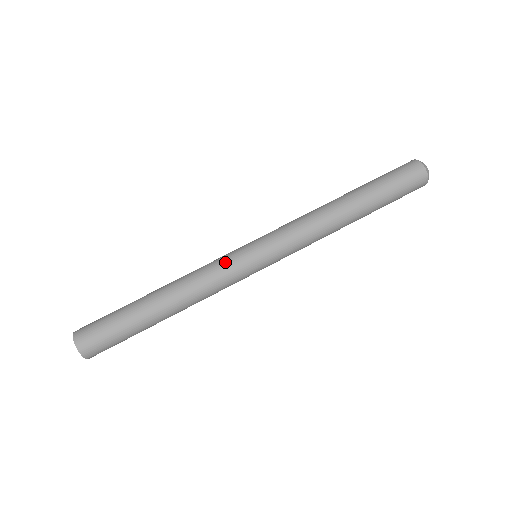
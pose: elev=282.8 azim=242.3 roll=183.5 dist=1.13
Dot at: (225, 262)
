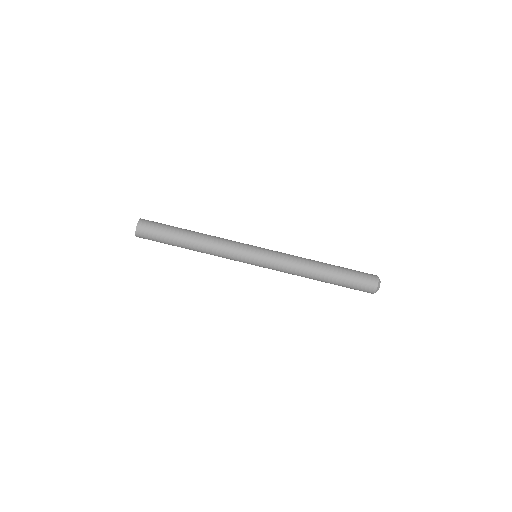
Dot at: (239, 242)
